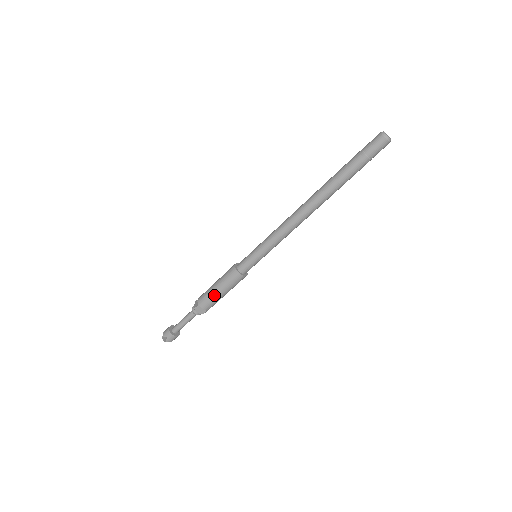
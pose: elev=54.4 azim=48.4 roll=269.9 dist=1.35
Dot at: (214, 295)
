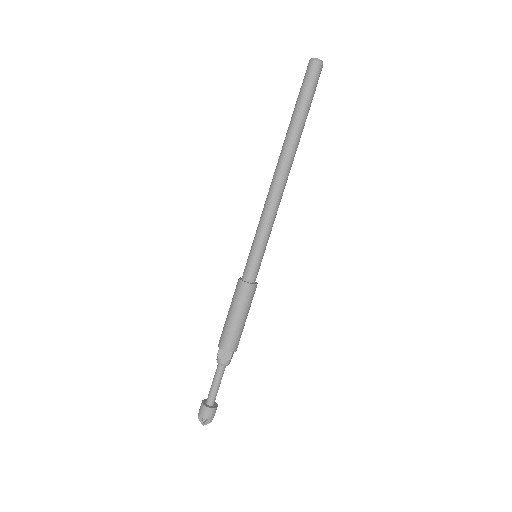
Dot at: (230, 325)
